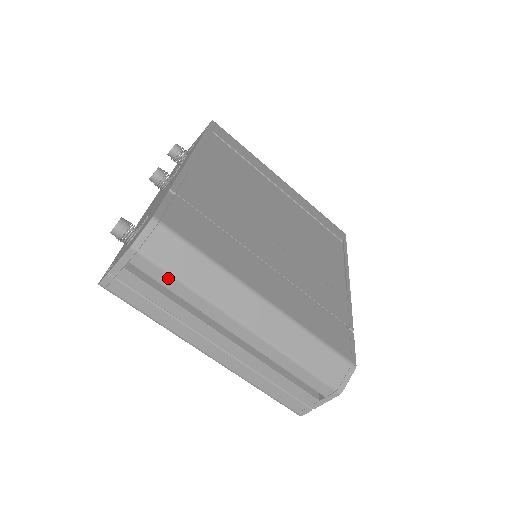
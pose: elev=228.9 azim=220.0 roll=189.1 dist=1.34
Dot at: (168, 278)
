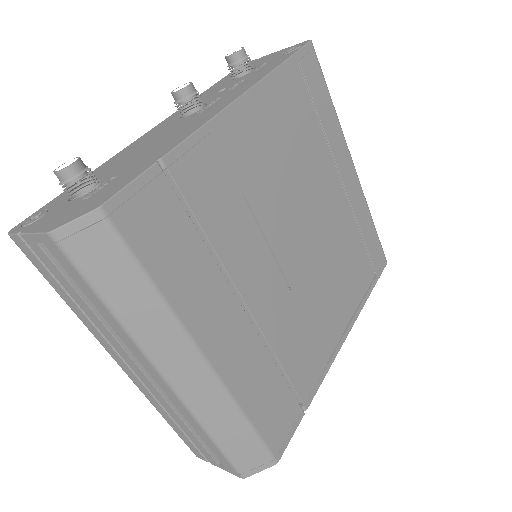
Dot at: (88, 289)
